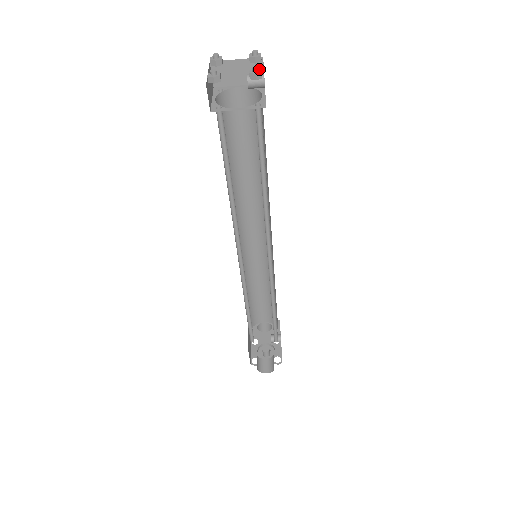
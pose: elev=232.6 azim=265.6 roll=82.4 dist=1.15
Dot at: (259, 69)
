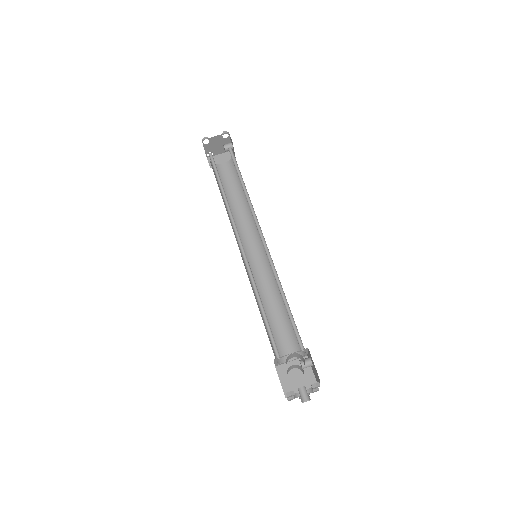
Dot at: occluded
